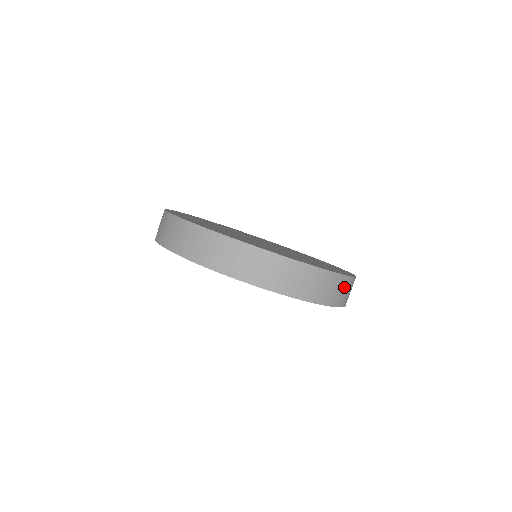
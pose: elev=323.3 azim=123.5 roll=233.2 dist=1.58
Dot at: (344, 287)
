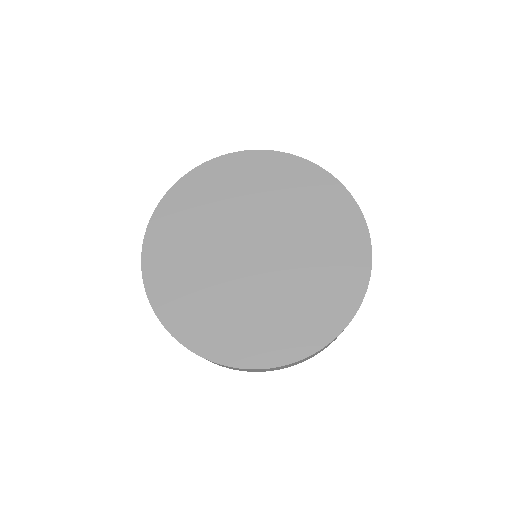
Dot at: occluded
